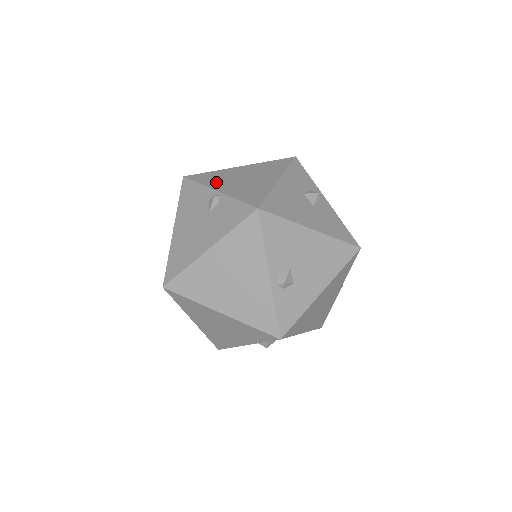
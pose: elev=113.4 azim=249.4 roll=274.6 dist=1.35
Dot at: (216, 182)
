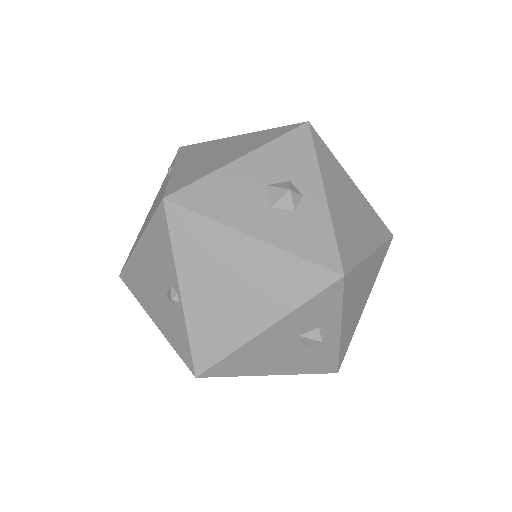
Dot at: (192, 264)
